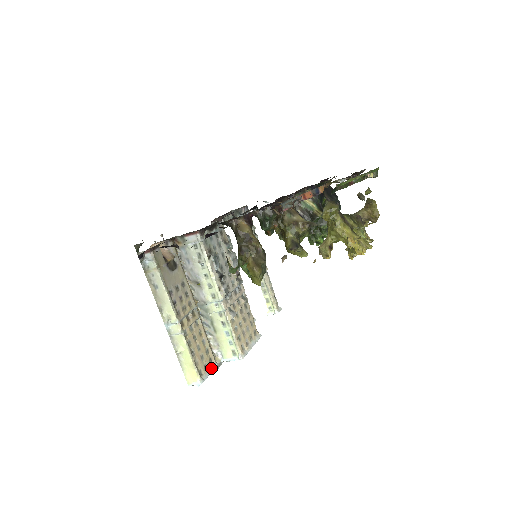
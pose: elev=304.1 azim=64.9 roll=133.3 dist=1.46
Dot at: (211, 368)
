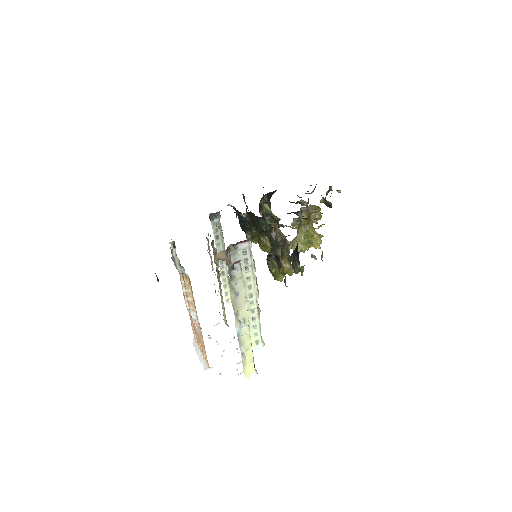
Dot at: occluded
